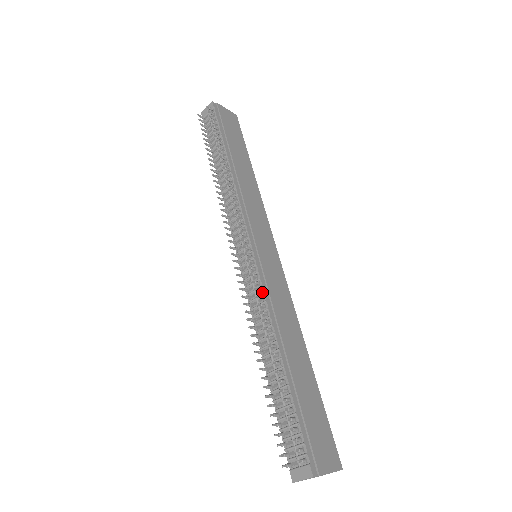
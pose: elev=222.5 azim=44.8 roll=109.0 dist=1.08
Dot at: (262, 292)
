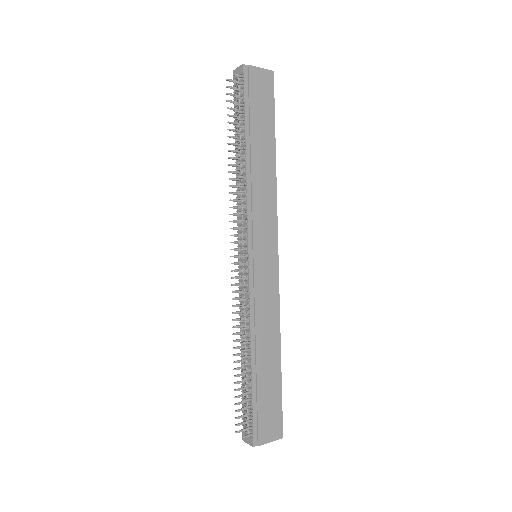
Dot at: (249, 300)
